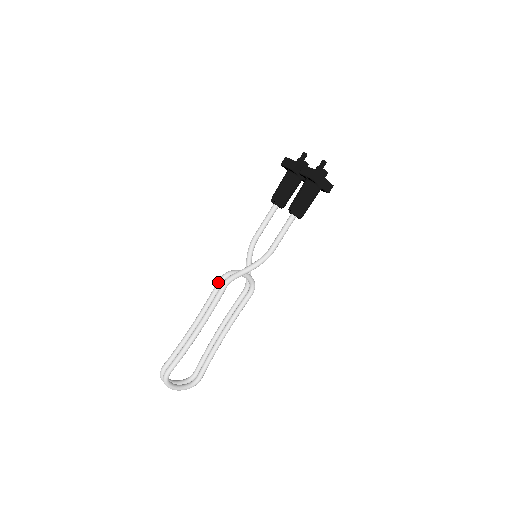
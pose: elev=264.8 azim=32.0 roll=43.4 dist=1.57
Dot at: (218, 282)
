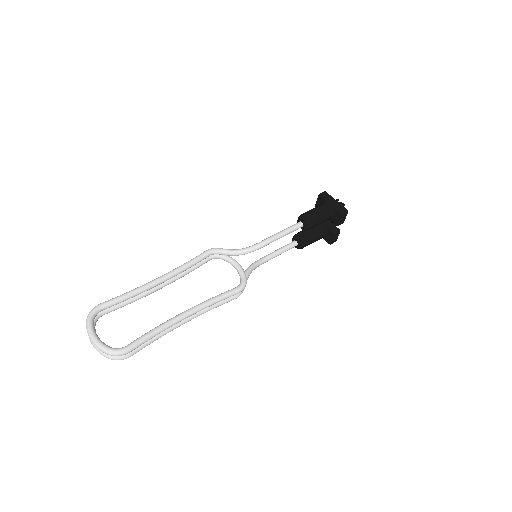
Dot at: occluded
